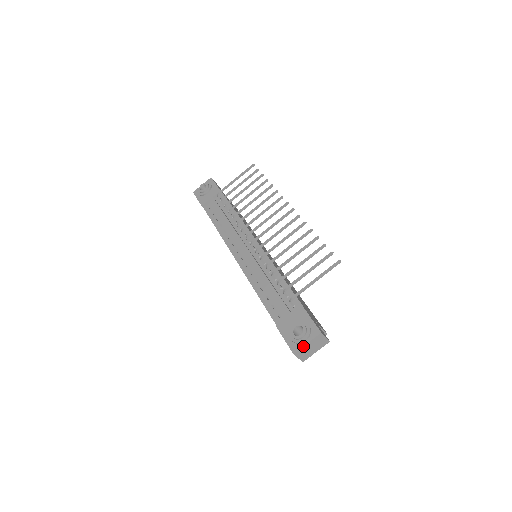
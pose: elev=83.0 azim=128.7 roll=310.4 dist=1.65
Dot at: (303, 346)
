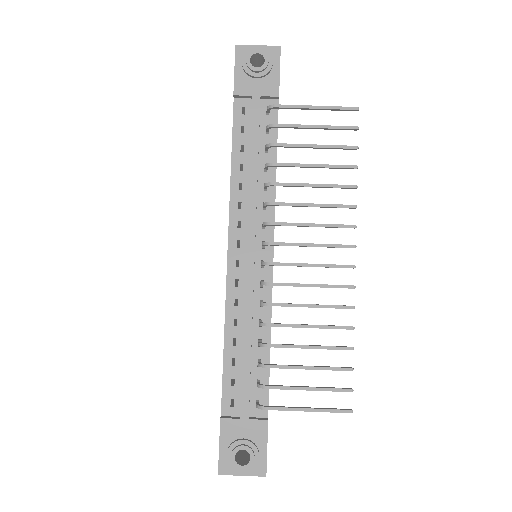
Dot at: (235, 475)
